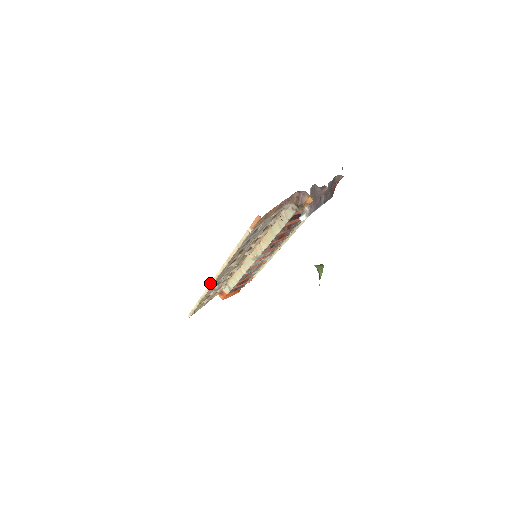
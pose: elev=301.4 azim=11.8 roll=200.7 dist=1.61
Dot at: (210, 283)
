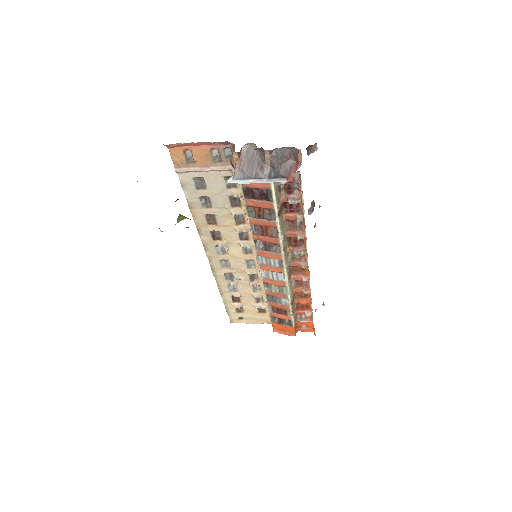
Dot at: (211, 263)
